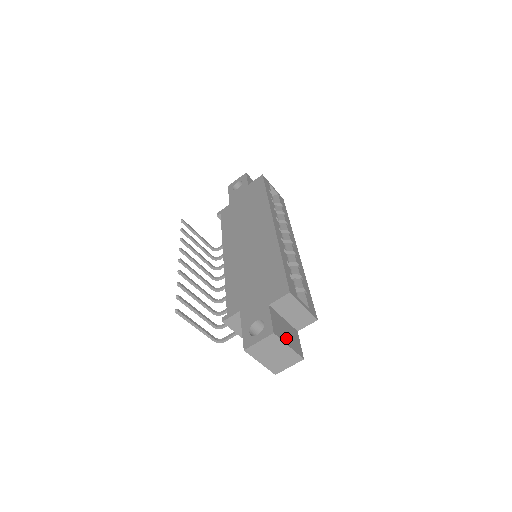
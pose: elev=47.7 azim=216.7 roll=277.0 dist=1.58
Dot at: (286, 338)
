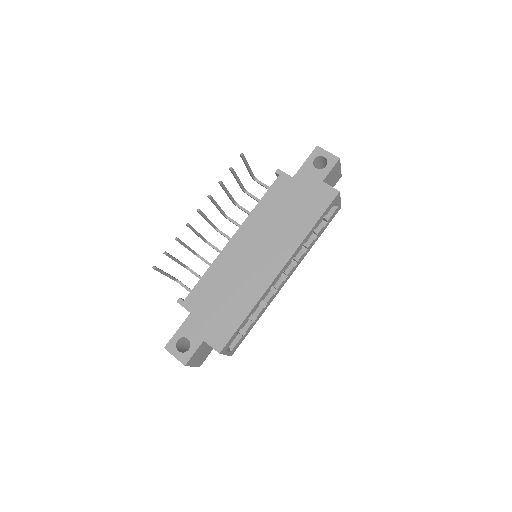
Dot at: (196, 361)
